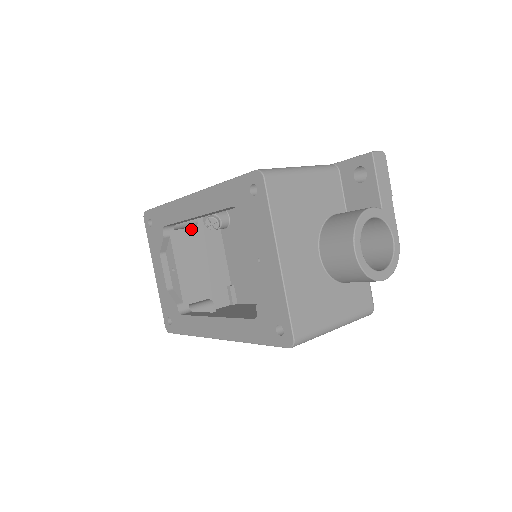
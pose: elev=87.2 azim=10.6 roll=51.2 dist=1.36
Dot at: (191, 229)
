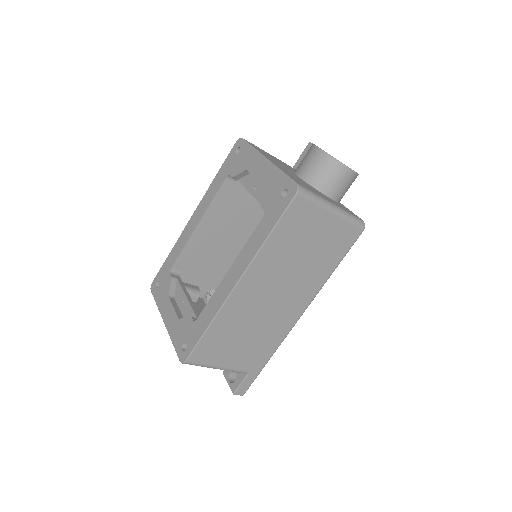
Dot at: (195, 303)
